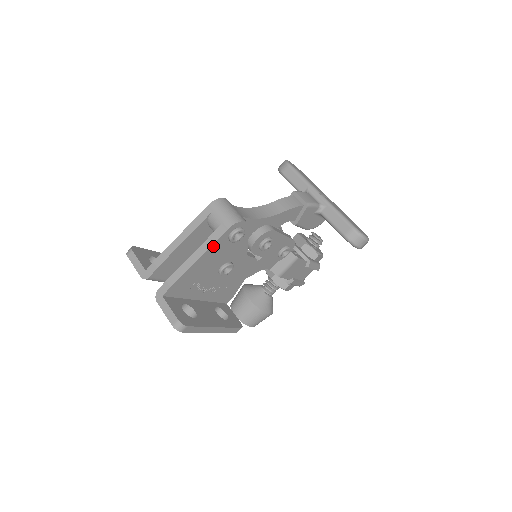
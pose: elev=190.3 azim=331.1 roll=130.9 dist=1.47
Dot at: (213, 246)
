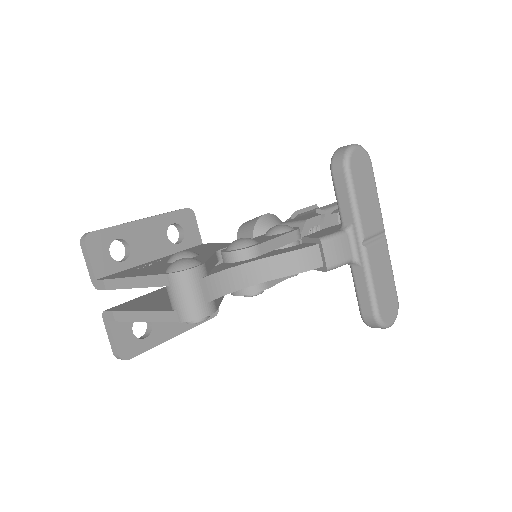
Dot at: (164, 320)
